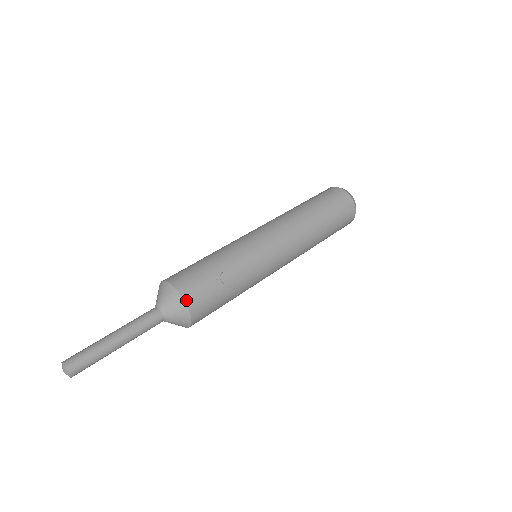
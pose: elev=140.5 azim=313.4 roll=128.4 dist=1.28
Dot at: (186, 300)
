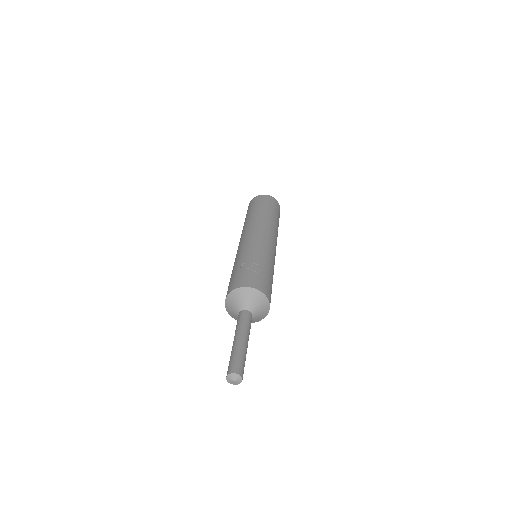
Dot at: (243, 286)
